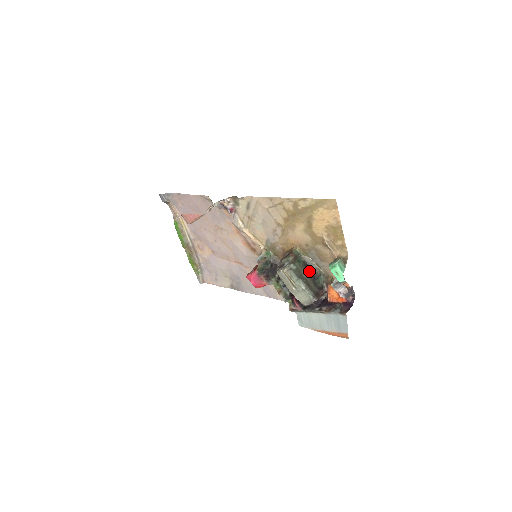
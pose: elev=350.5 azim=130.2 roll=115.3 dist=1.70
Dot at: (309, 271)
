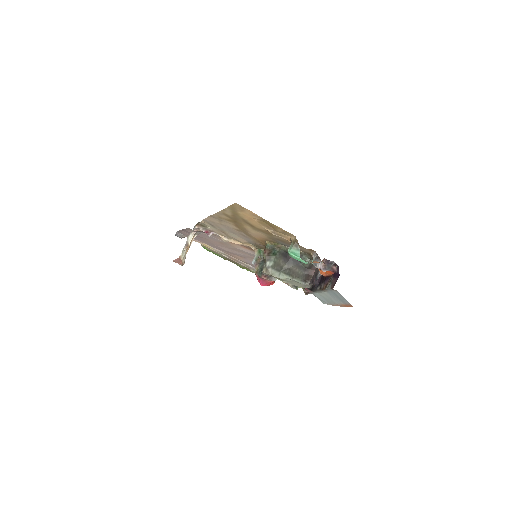
Dot at: (288, 258)
